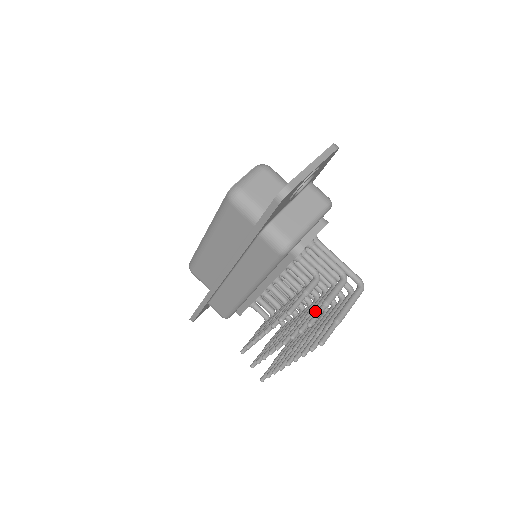
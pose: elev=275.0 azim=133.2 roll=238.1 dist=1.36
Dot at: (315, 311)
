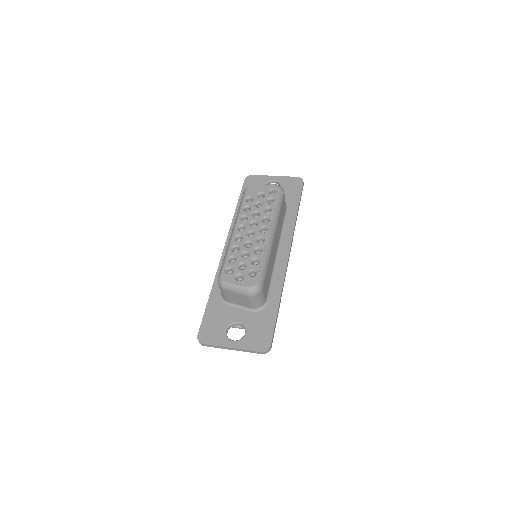
Dot at: occluded
